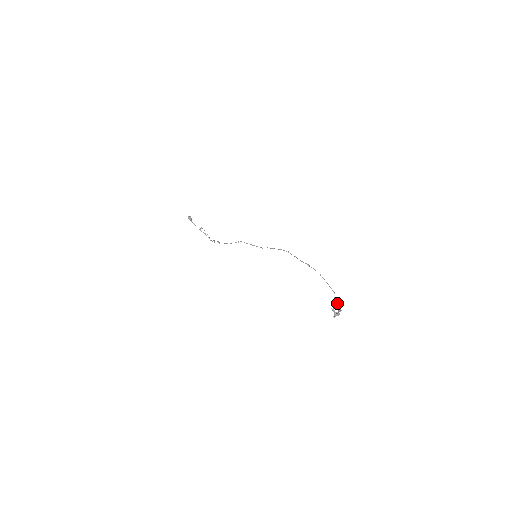
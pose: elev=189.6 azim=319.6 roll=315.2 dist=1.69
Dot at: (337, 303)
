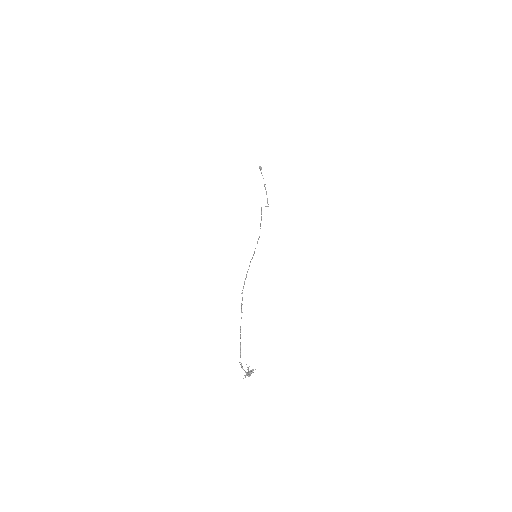
Dot at: (242, 368)
